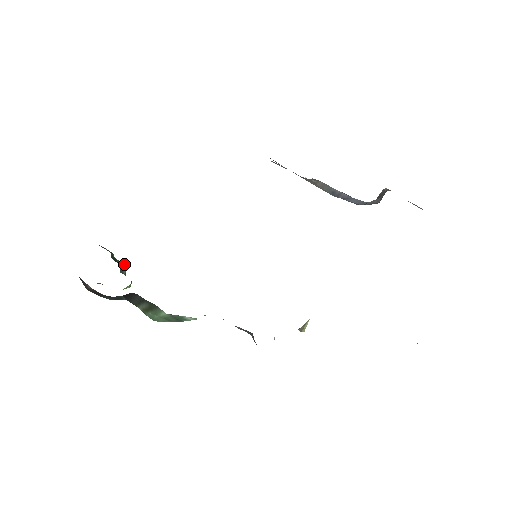
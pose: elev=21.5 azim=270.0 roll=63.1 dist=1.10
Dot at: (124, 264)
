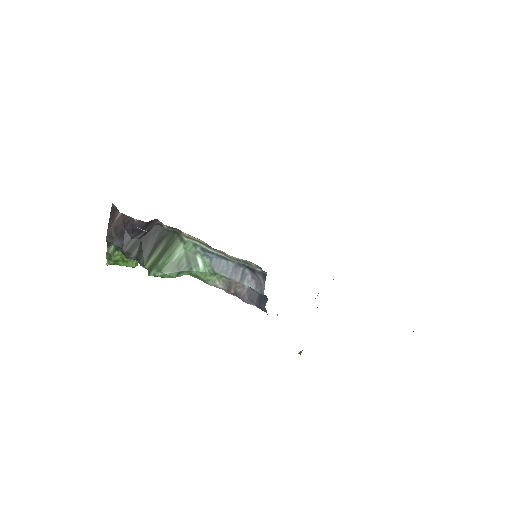
Dot at: occluded
